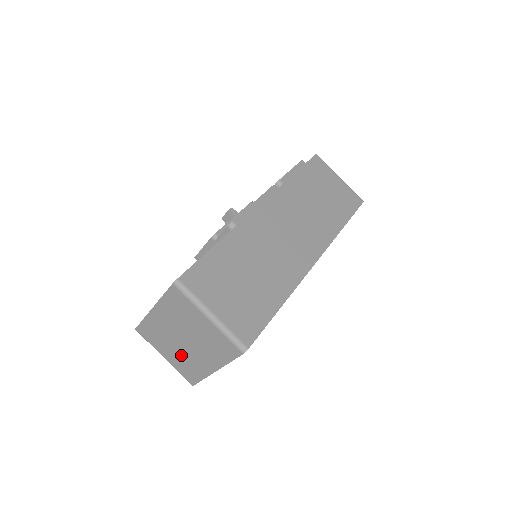
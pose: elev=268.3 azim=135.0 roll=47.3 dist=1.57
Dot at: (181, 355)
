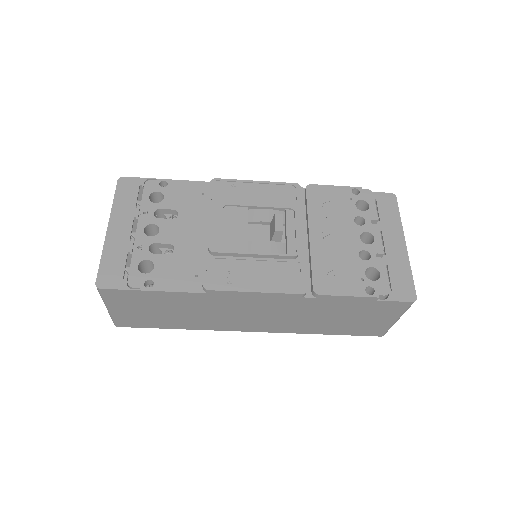
Dot at: occluded
